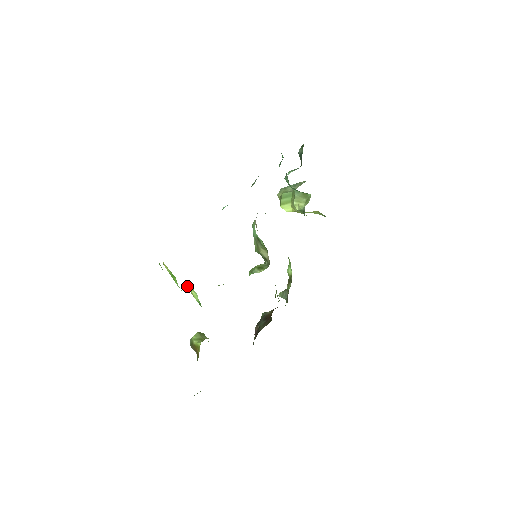
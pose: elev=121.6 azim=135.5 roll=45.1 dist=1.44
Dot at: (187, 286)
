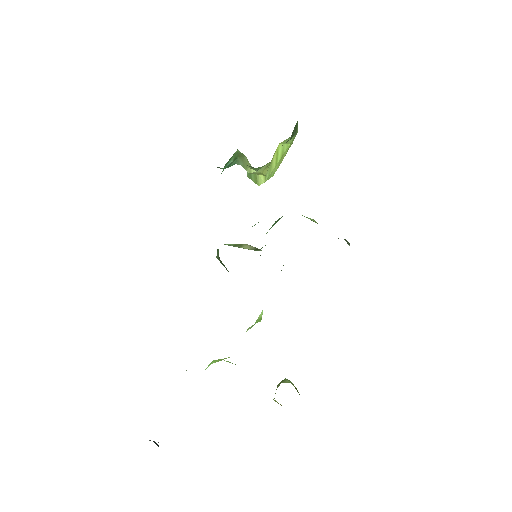
Dot at: (215, 362)
